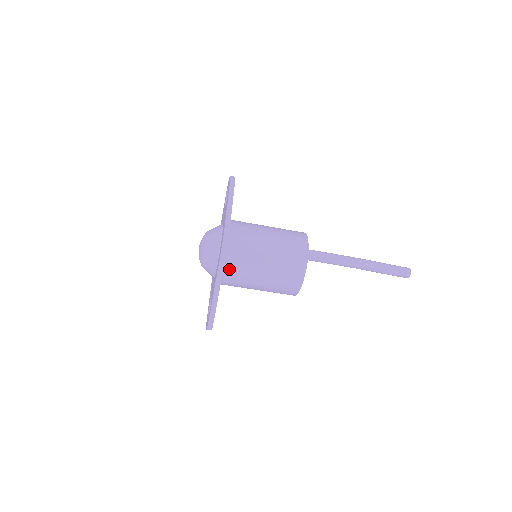
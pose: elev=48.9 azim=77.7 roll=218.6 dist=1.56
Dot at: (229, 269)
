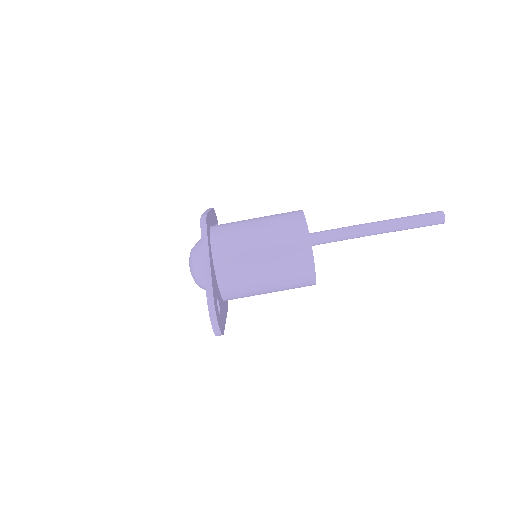
Dot at: (219, 251)
